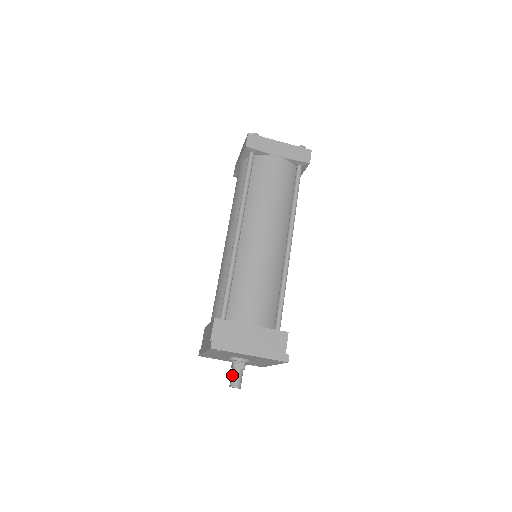
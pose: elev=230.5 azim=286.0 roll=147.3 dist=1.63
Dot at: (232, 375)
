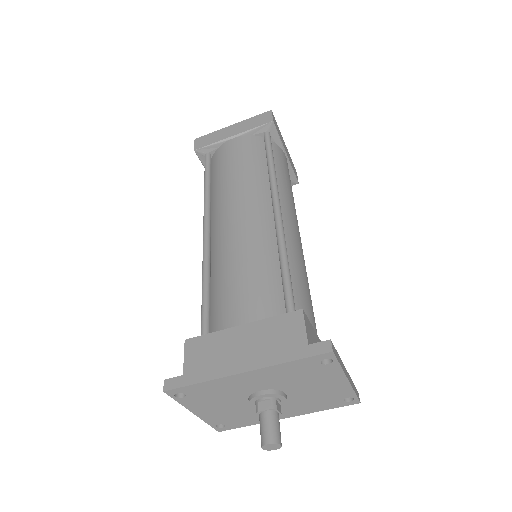
Dot at: (271, 422)
